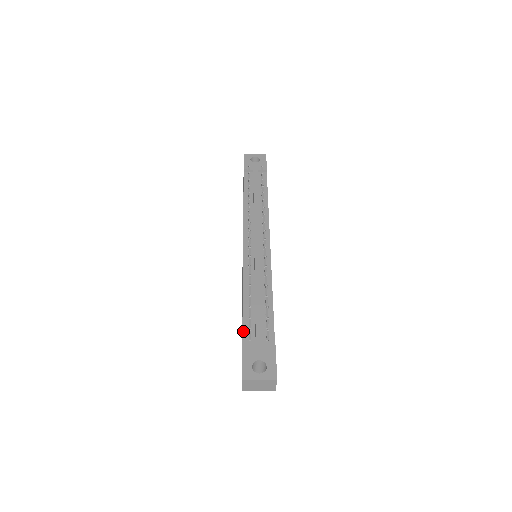
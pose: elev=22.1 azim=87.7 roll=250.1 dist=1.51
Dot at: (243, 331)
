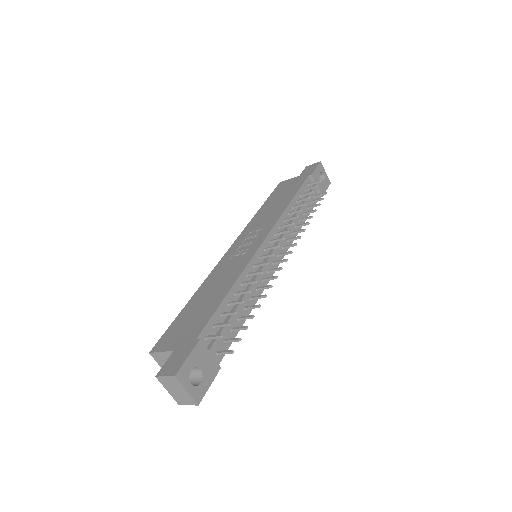
Dot at: (208, 324)
